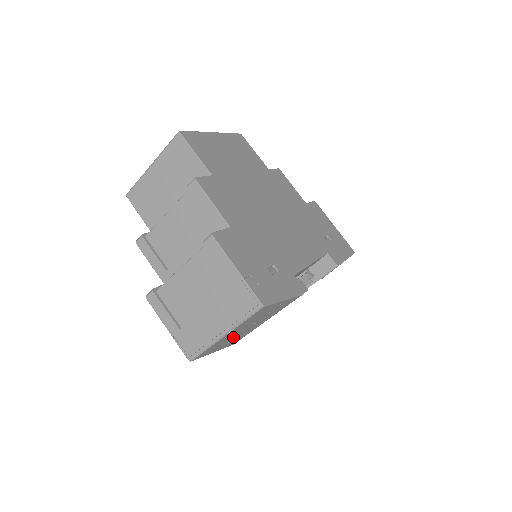
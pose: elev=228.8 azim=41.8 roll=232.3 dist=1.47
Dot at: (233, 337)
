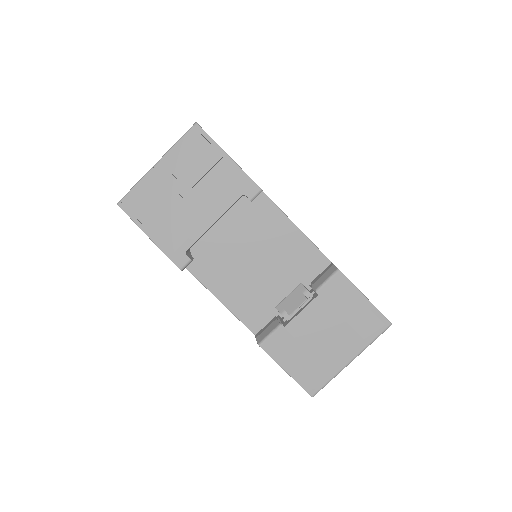
Dot at: (167, 204)
